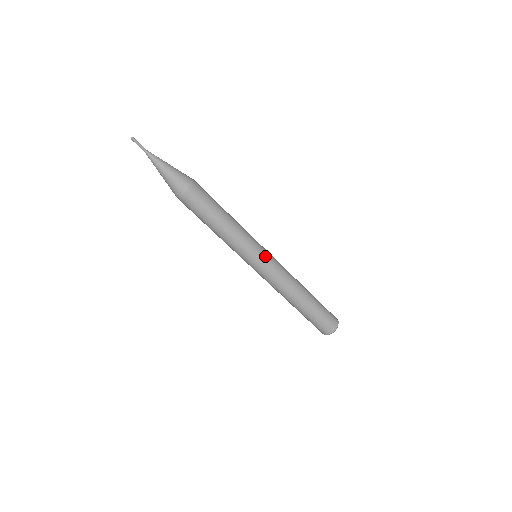
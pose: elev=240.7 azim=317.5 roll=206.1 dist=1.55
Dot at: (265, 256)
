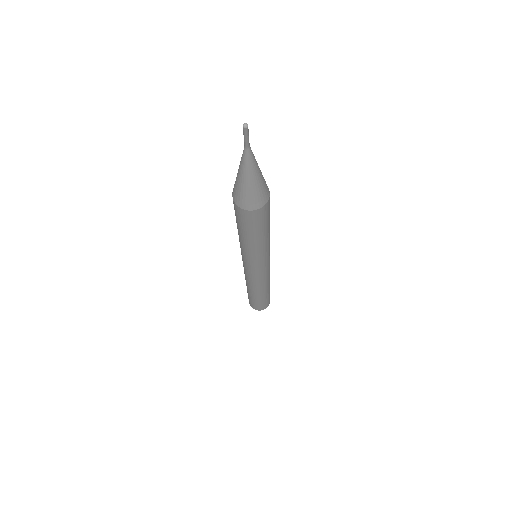
Dot at: occluded
